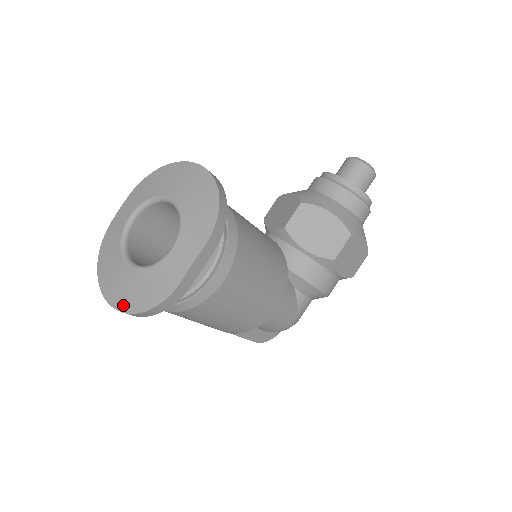
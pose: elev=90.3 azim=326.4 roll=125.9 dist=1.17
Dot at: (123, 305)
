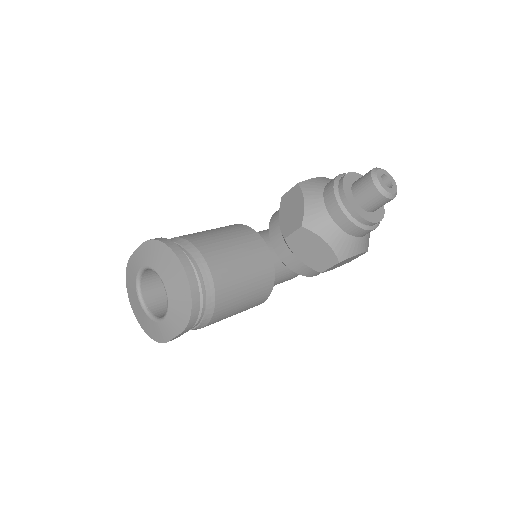
Dot at: (140, 323)
